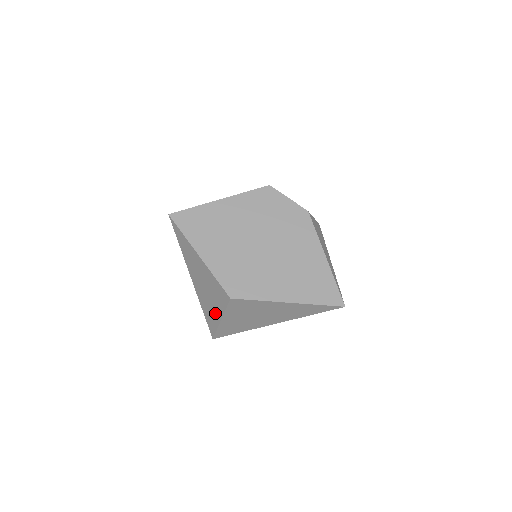
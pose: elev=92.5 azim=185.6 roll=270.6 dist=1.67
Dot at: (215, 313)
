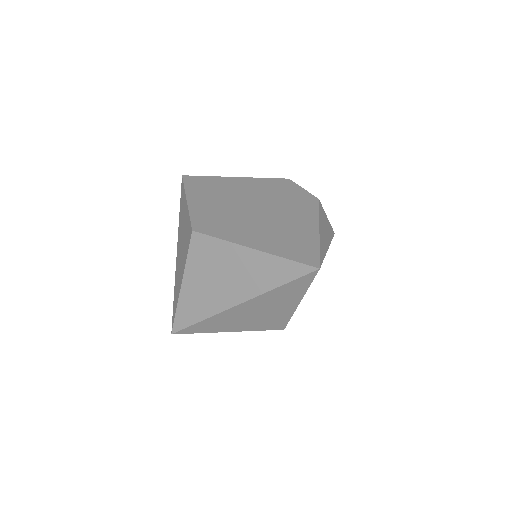
Dot at: (180, 278)
